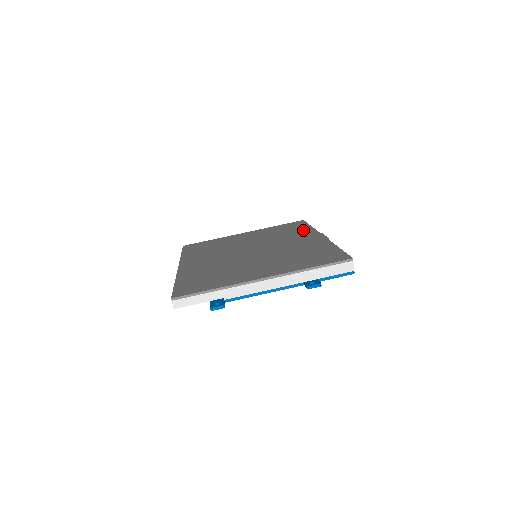
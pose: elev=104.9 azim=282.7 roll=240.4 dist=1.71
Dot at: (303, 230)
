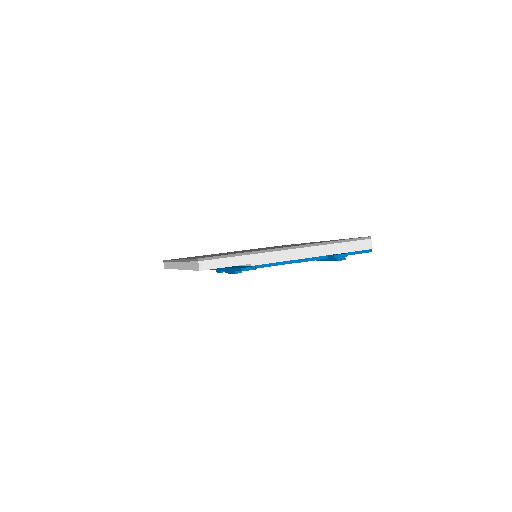
Dot at: (293, 244)
